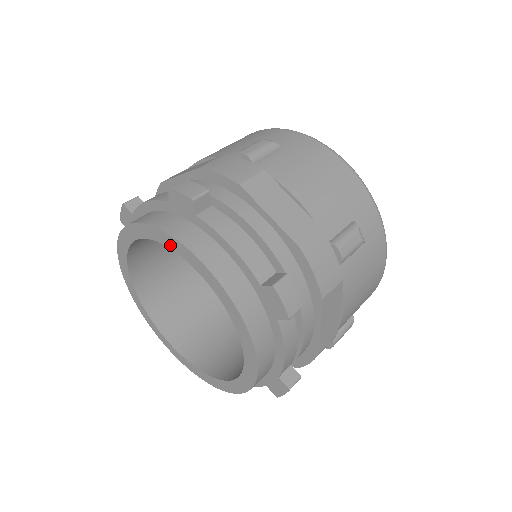
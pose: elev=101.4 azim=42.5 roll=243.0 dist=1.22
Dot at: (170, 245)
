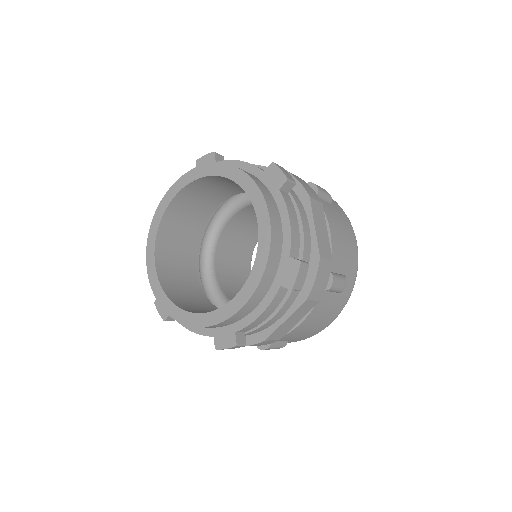
Dot at: (199, 175)
